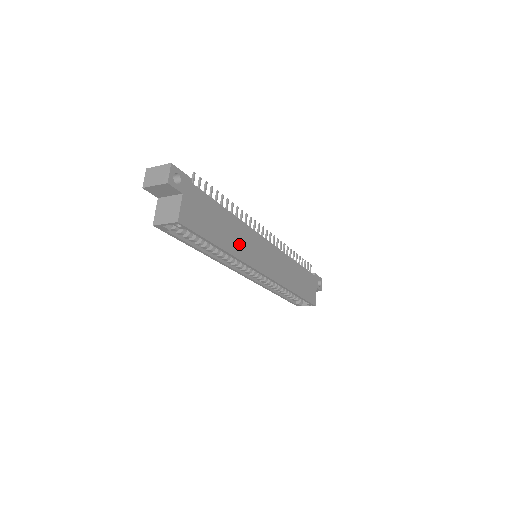
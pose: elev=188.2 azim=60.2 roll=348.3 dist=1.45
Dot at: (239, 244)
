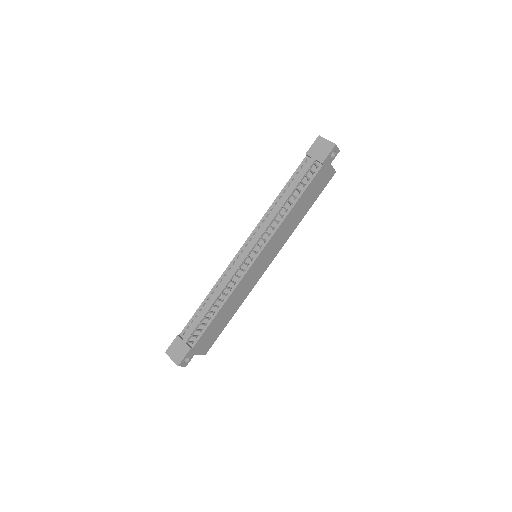
Dot at: (240, 297)
